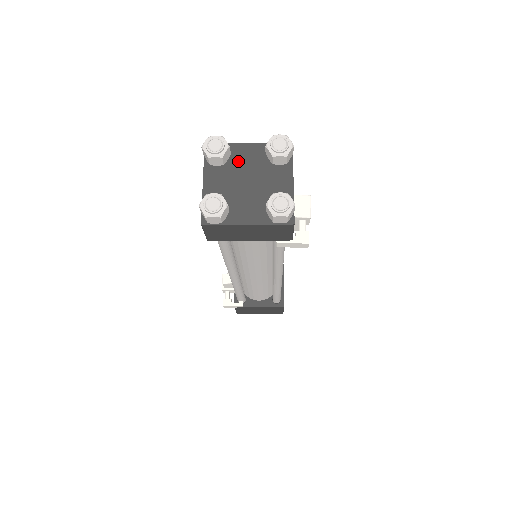
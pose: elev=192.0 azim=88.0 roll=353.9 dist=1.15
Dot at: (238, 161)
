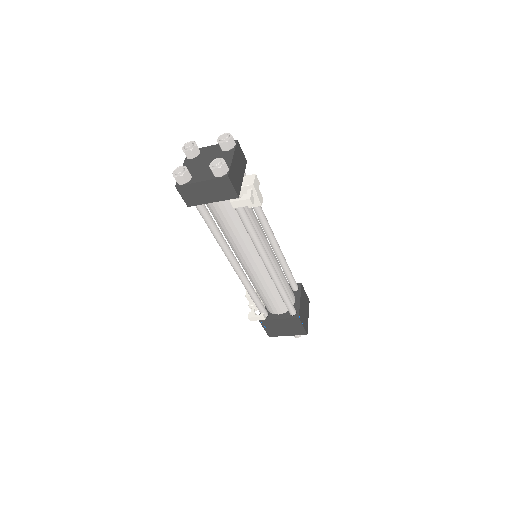
Dot at: (204, 154)
